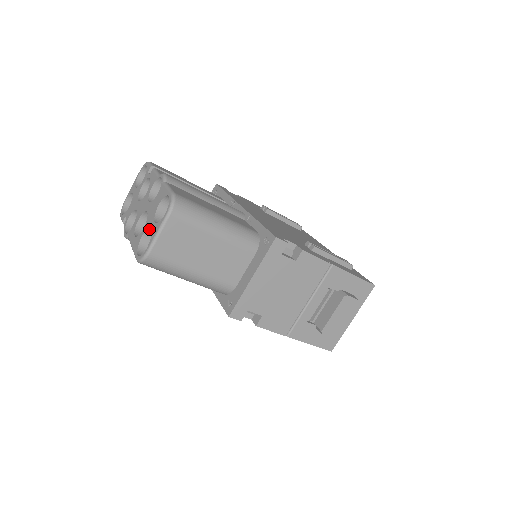
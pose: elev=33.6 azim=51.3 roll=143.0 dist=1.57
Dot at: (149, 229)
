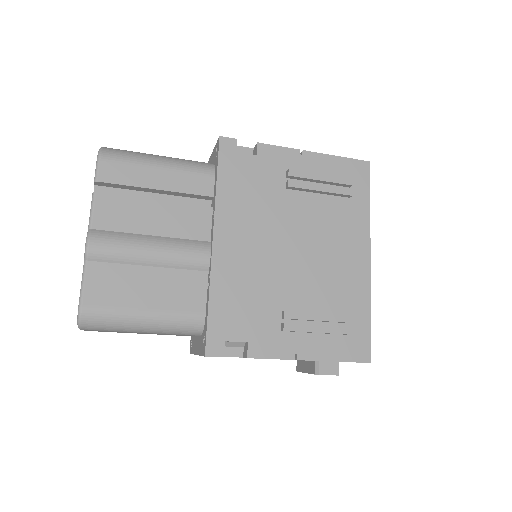
Dot at: occluded
